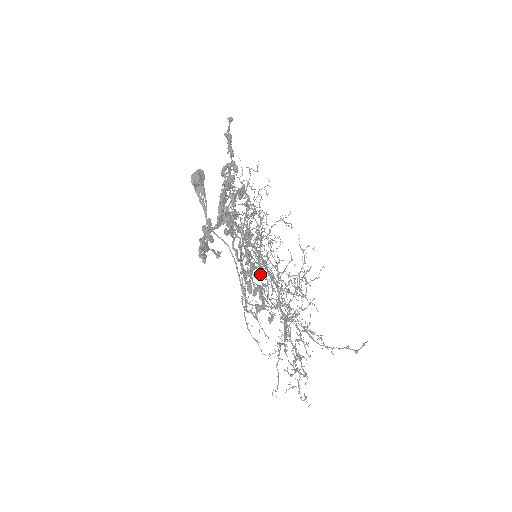
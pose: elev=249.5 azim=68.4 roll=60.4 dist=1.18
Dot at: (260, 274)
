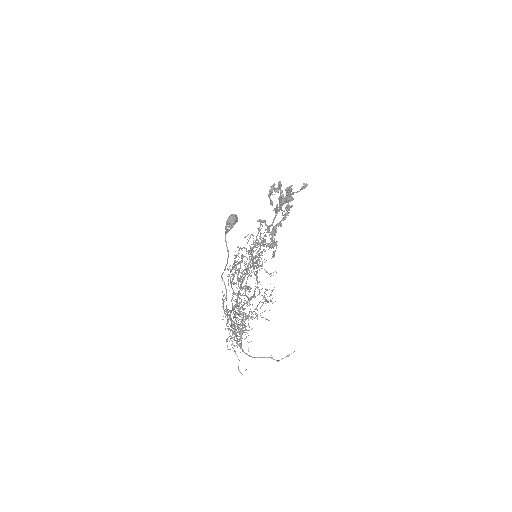
Dot at: (252, 265)
